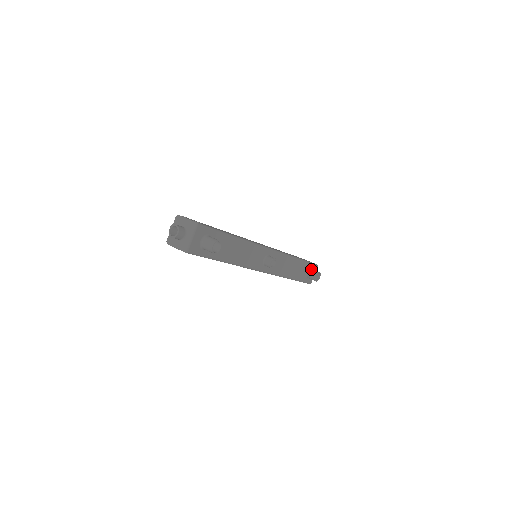
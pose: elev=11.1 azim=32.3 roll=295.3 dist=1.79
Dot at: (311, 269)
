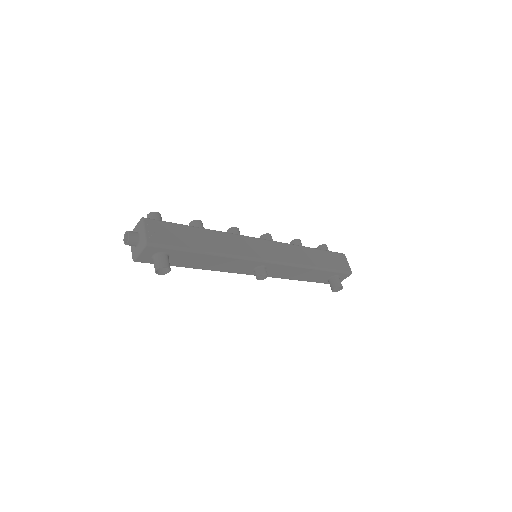
Dot at: (336, 277)
